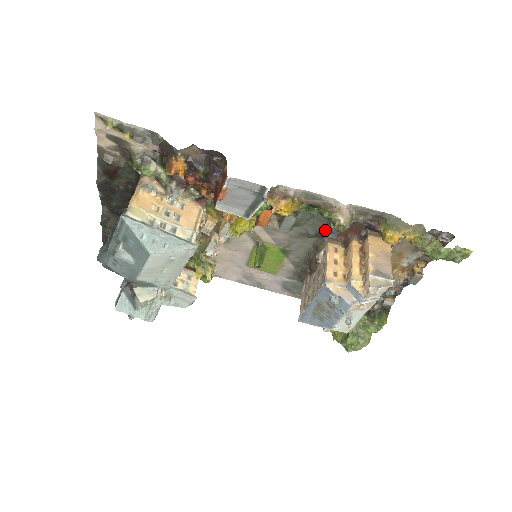
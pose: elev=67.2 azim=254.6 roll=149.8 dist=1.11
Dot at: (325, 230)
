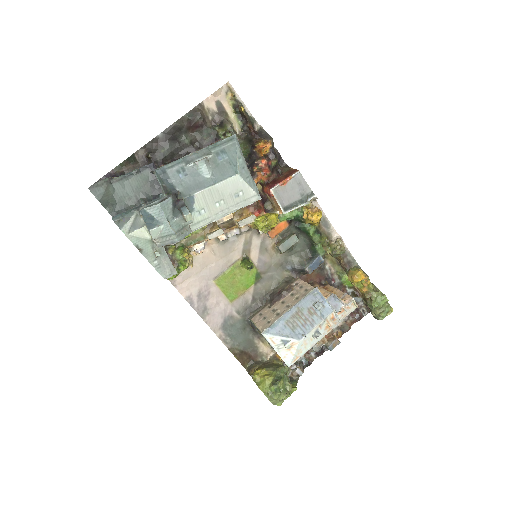
Dot at: (306, 264)
